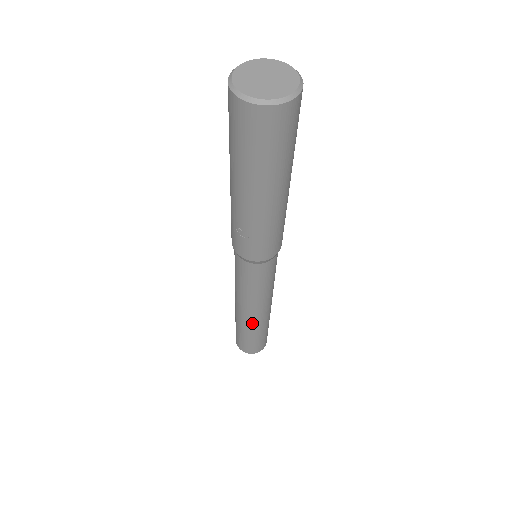
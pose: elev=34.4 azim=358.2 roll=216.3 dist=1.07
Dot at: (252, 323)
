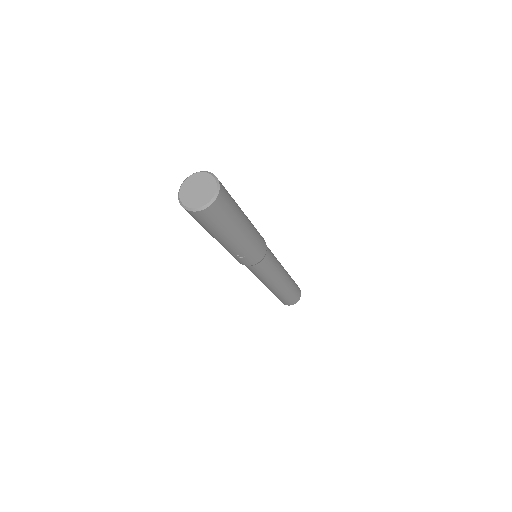
Dot at: (282, 289)
